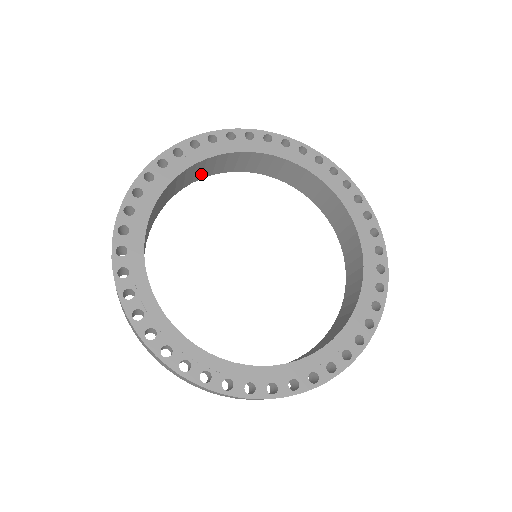
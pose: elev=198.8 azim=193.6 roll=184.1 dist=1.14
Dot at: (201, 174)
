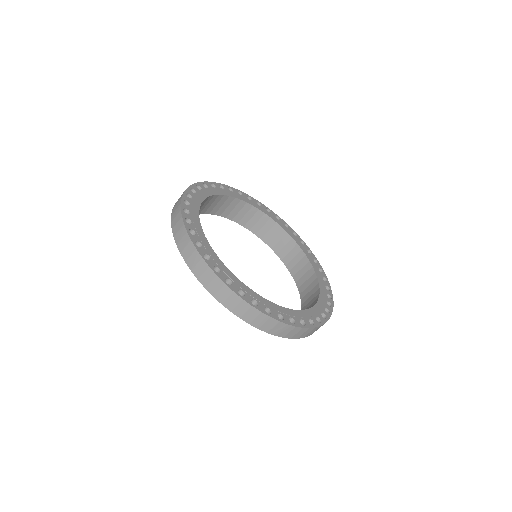
Dot at: occluded
